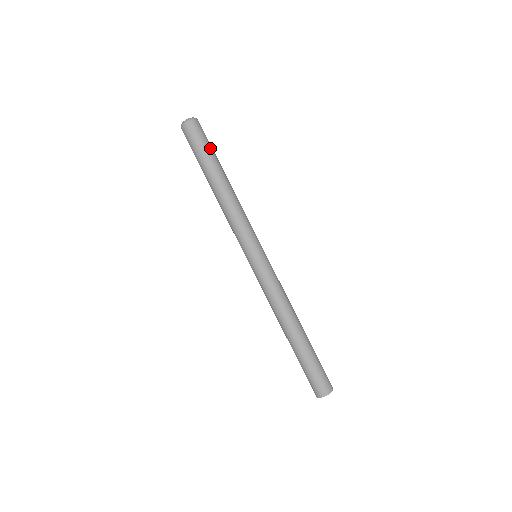
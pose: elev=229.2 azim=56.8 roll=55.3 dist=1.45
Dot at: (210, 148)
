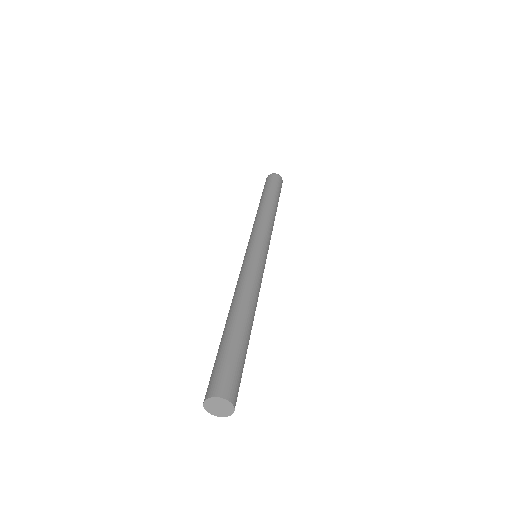
Dot at: occluded
